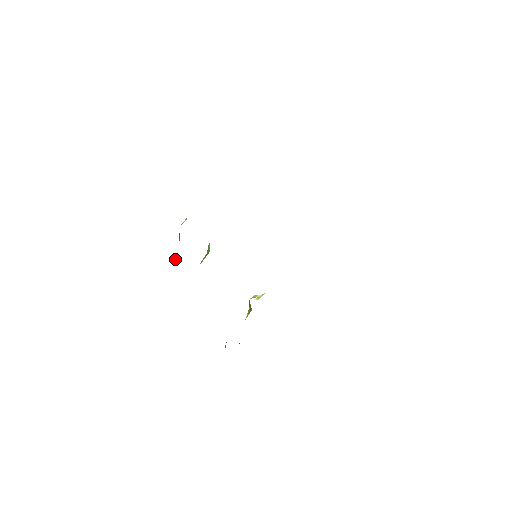
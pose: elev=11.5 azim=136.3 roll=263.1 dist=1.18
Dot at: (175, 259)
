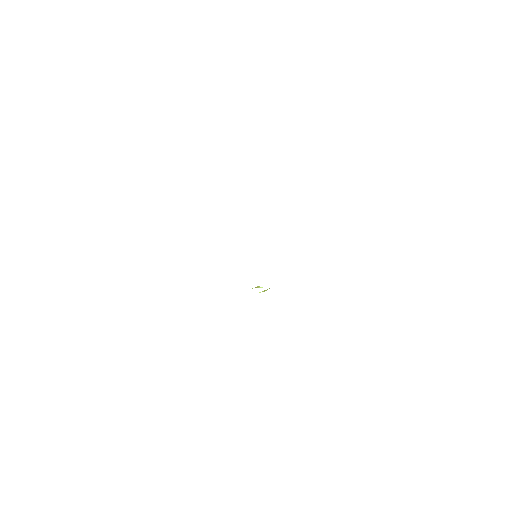
Dot at: occluded
